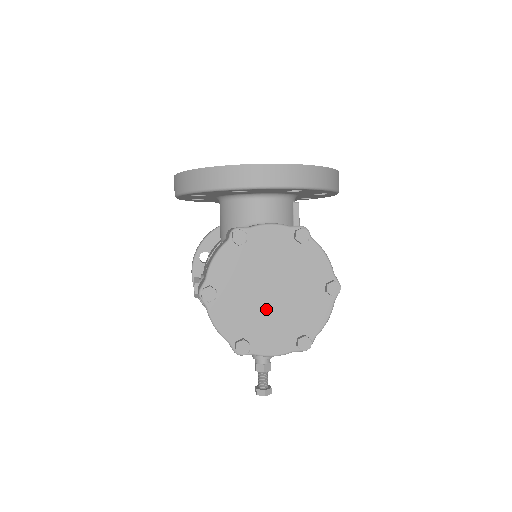
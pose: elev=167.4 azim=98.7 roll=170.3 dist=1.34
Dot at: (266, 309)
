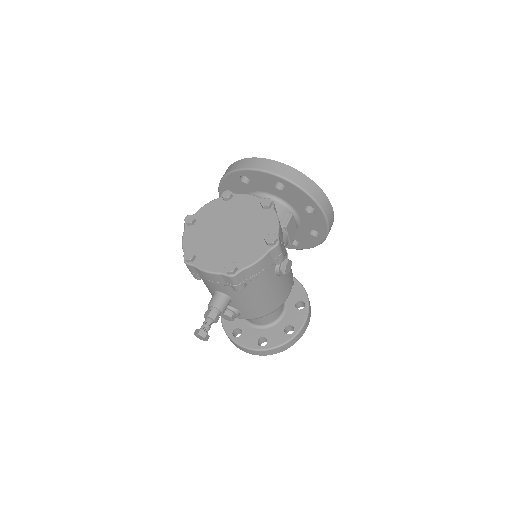
Dot at: (219, 241)
